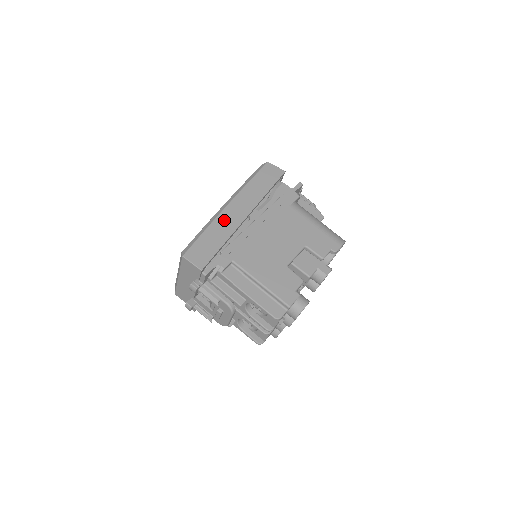
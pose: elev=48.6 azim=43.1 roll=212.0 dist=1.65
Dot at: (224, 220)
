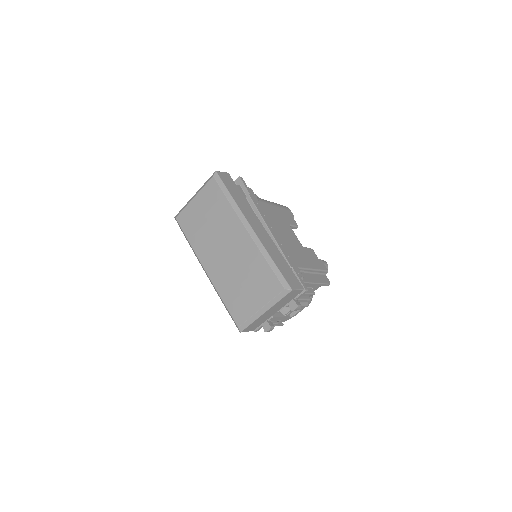
Dot at: (266, 242)
